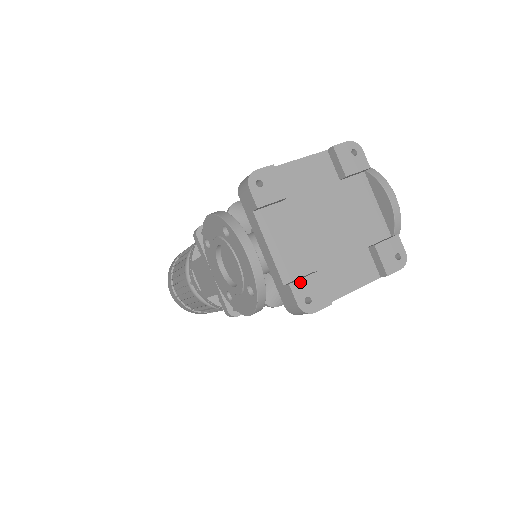
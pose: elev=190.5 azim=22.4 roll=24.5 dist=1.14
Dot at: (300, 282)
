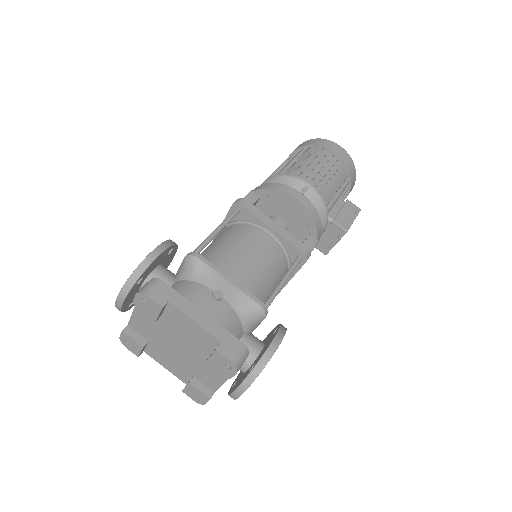
Dot at: (129, 337)
